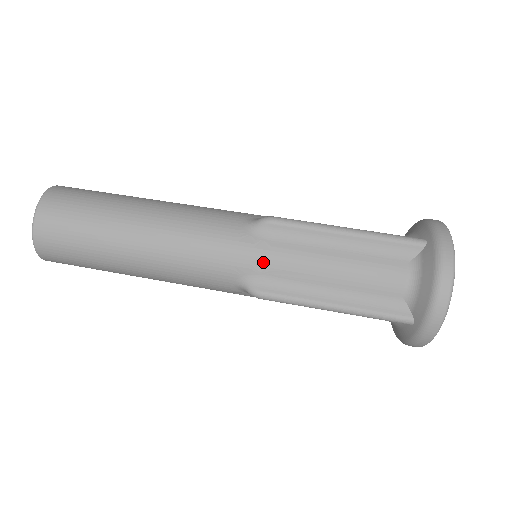
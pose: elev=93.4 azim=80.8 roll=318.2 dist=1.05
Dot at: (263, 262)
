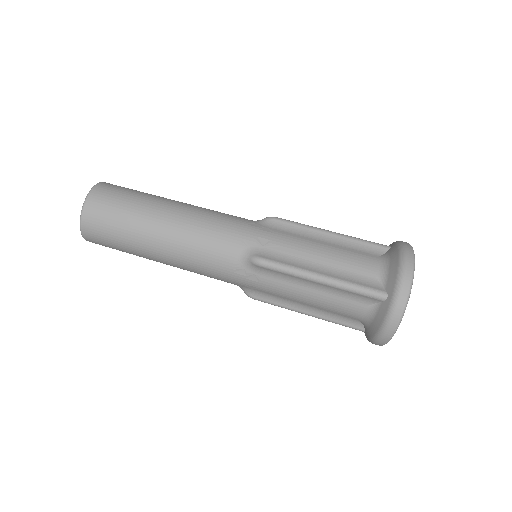
Dot at: (266, 239)
